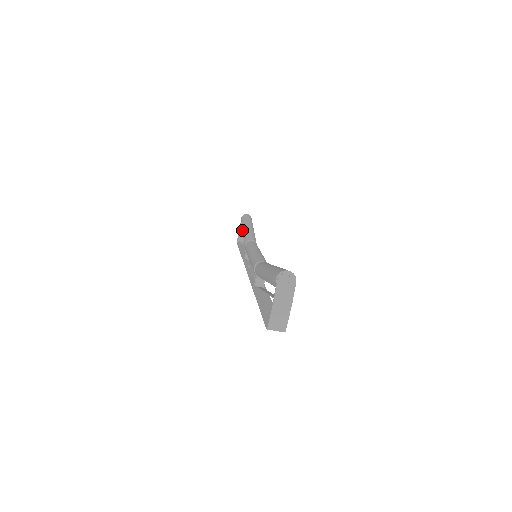
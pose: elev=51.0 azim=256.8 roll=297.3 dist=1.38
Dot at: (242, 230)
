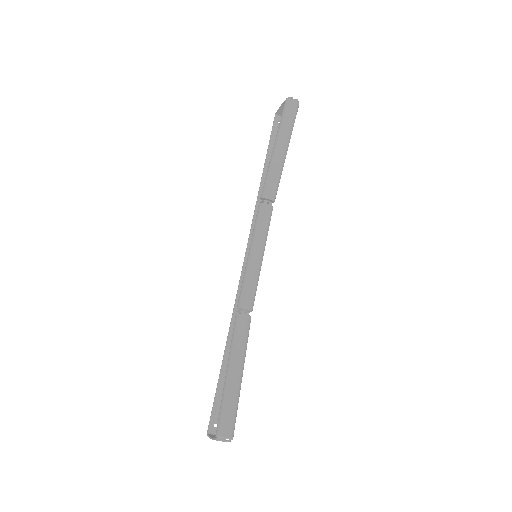
Dot at: occluded
